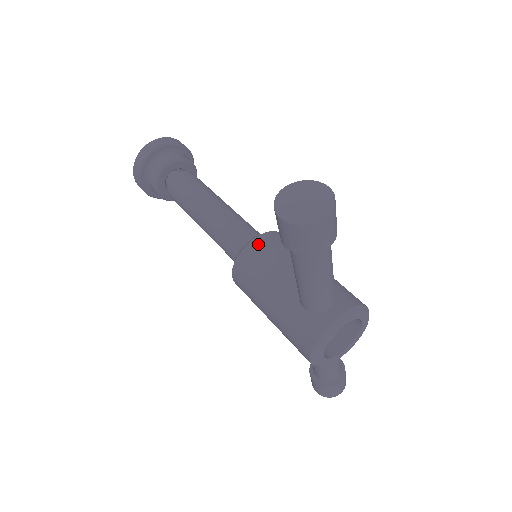
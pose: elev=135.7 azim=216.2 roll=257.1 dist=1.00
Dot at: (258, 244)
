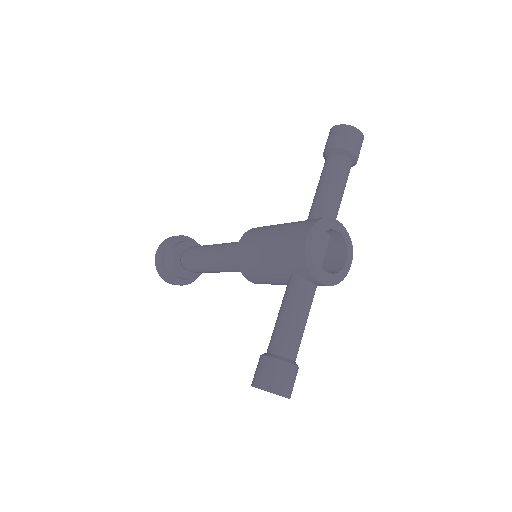
Dot at: occluded
